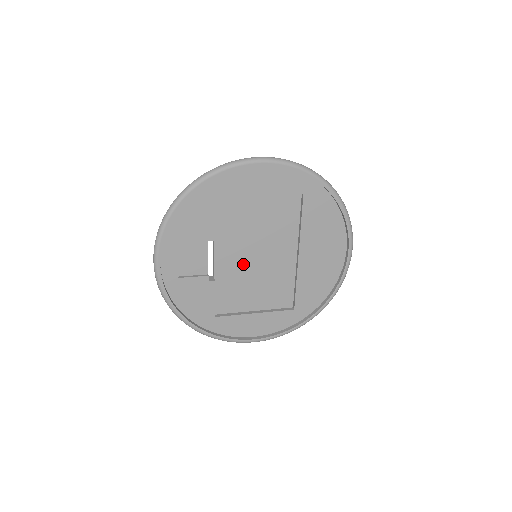
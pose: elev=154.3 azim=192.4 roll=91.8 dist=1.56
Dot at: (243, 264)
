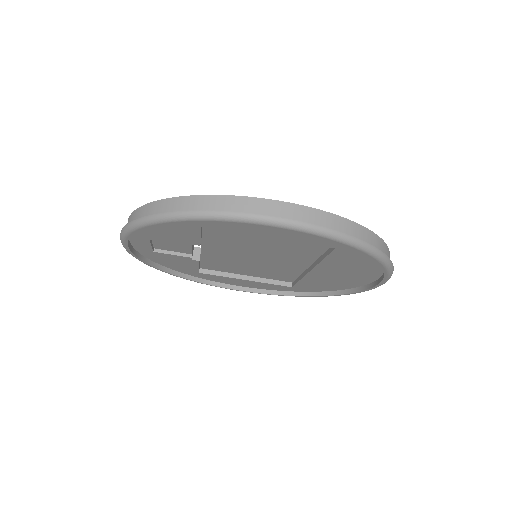
Dot at: (238, 257)
